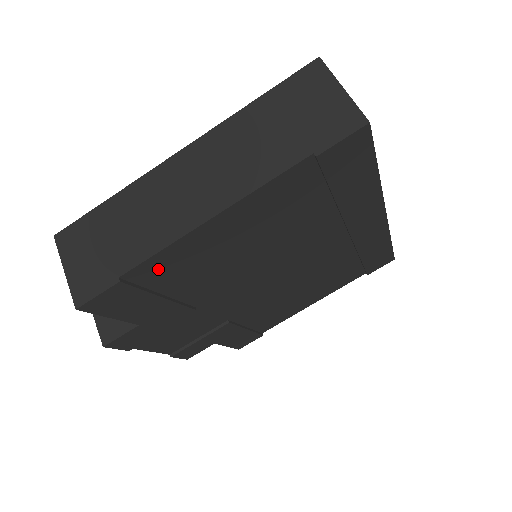
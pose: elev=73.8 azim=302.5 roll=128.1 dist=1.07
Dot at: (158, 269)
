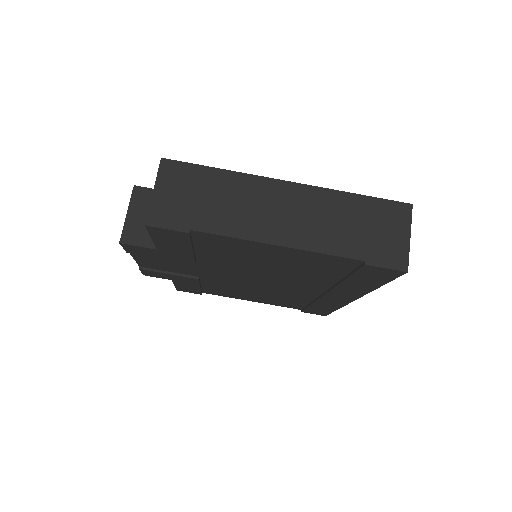
Dot at: (214, 240)
